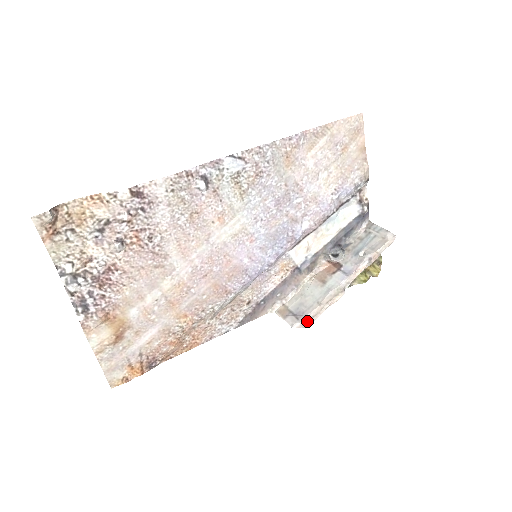
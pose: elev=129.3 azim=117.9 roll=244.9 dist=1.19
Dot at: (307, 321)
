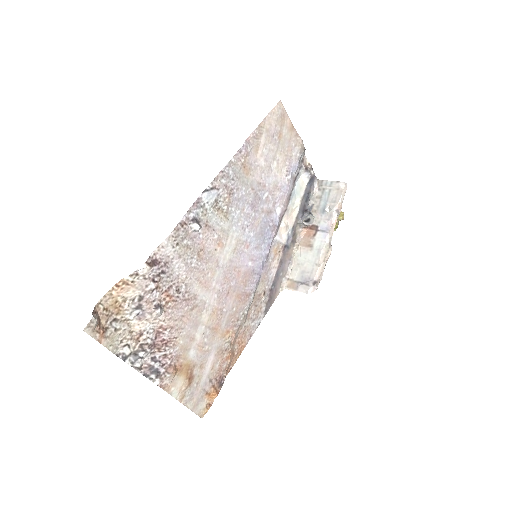
Dot at: (317, 283)
